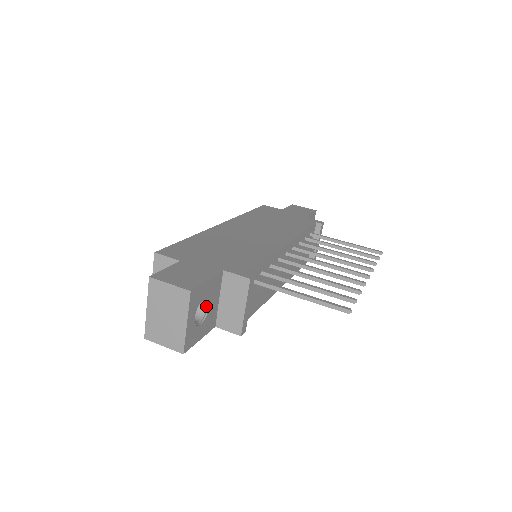
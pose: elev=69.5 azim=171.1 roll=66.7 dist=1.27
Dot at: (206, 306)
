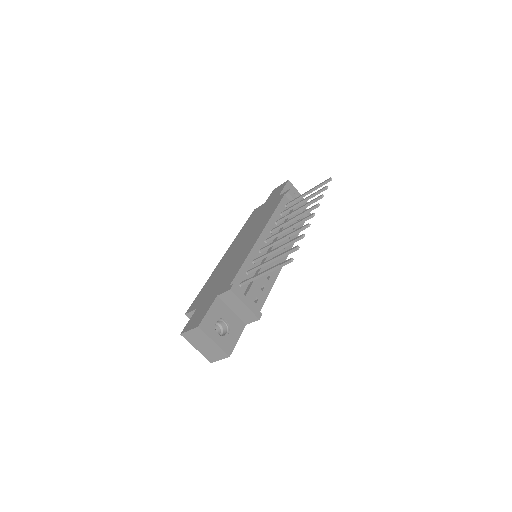
Dot at: (224, 322)
